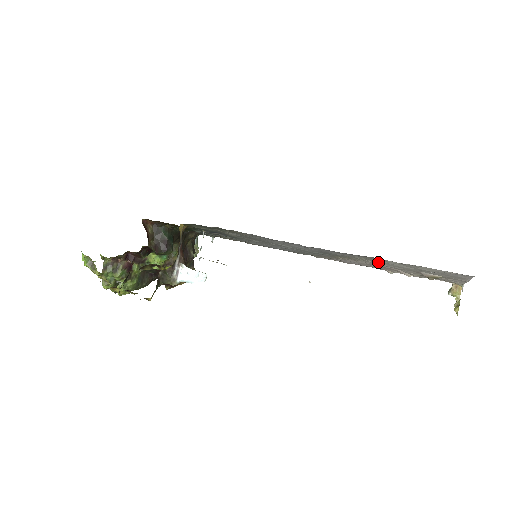
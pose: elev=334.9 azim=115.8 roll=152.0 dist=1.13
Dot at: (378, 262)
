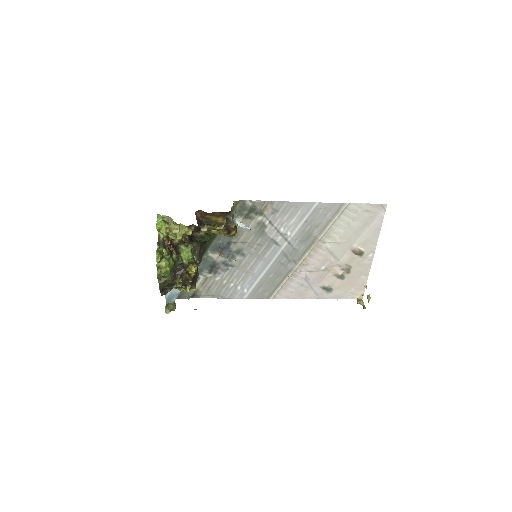
Dot at: (337, 230)
